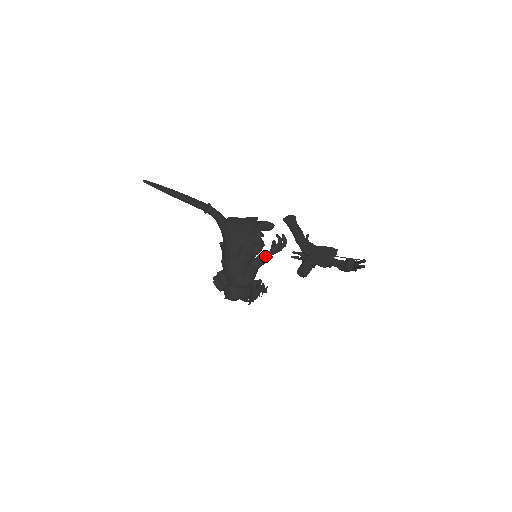
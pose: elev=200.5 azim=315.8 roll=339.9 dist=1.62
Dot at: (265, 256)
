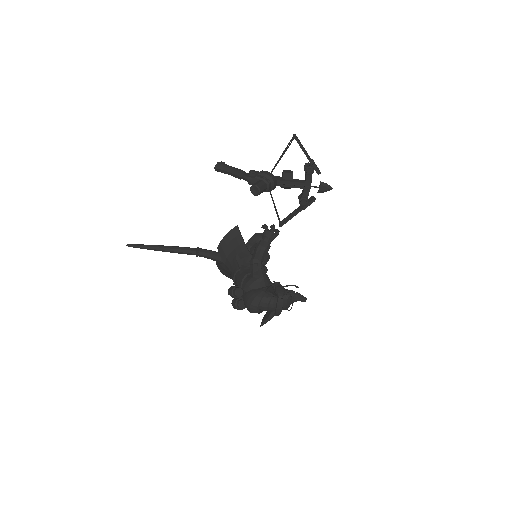
Dot at: (258, 245)
